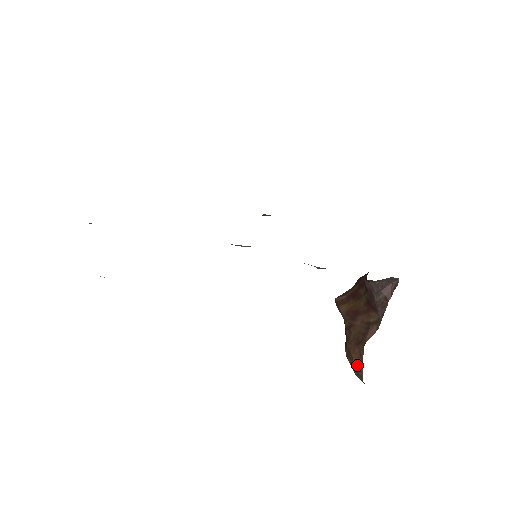
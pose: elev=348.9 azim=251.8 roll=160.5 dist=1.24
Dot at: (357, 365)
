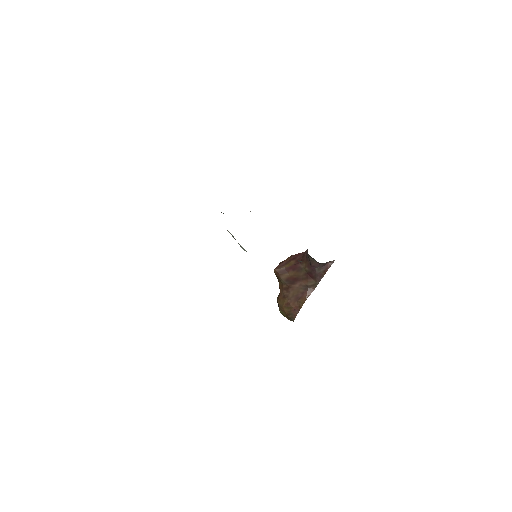
Dot at: (294, 312)
